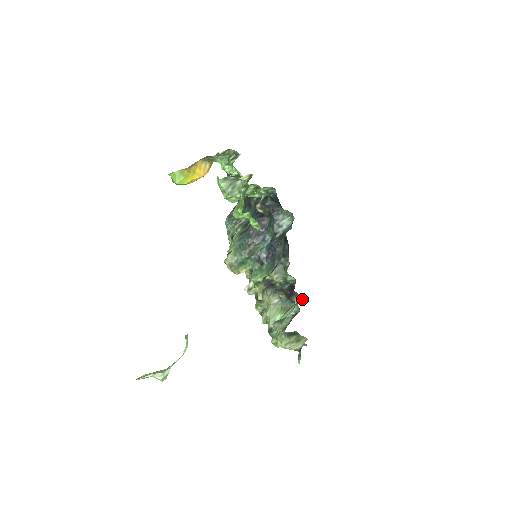
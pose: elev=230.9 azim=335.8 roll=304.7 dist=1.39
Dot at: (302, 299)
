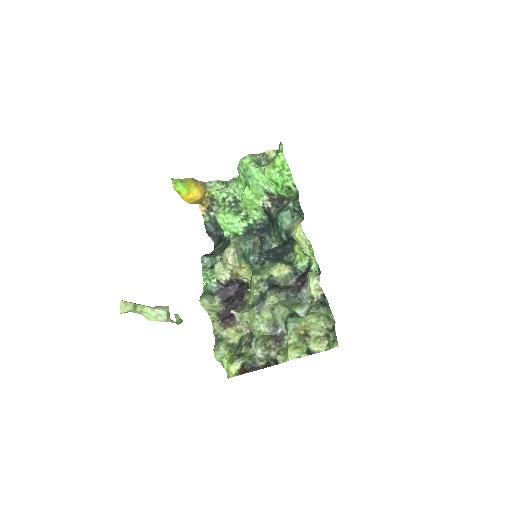
Dot at: occluded
